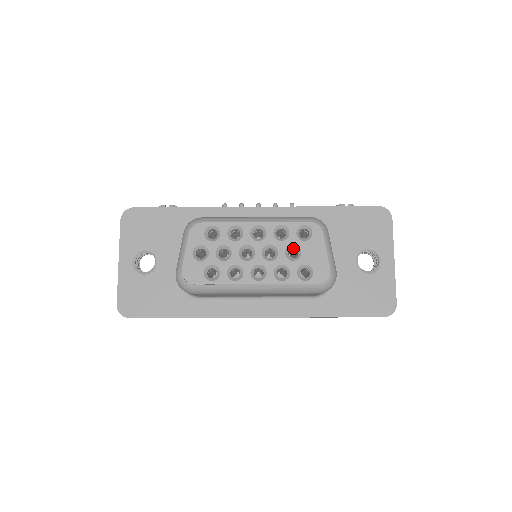
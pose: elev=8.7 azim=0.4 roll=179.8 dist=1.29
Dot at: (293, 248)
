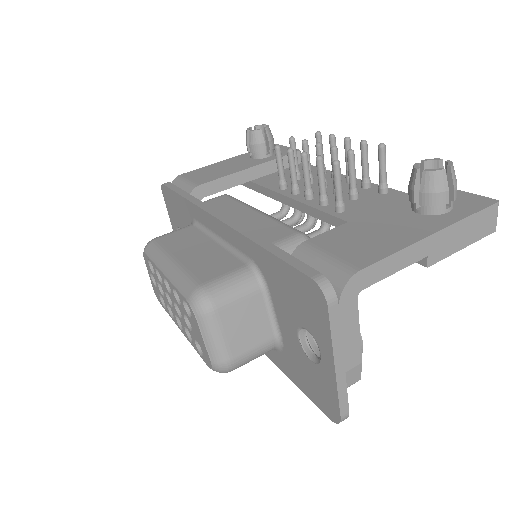
Dot at: occluded
